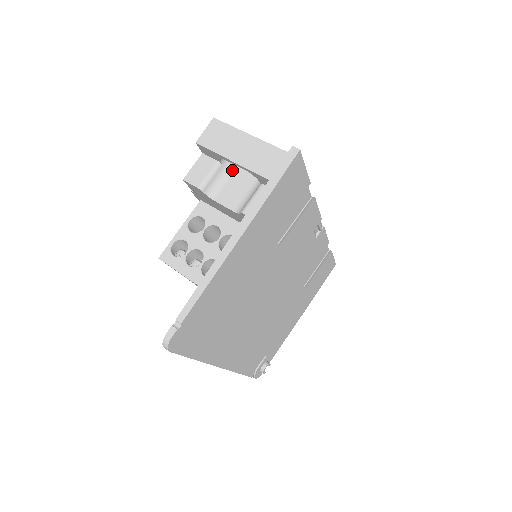
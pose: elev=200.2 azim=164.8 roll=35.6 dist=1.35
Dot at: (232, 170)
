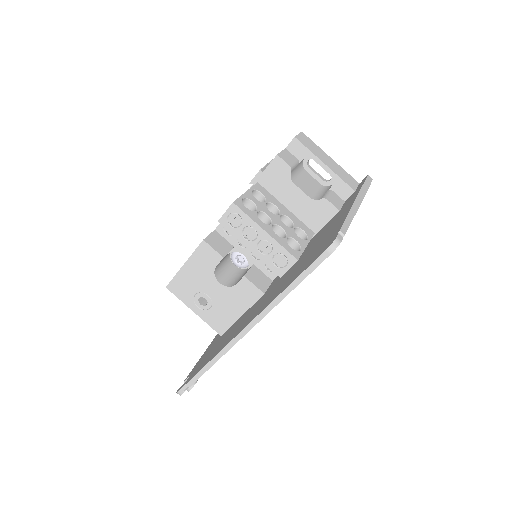
Dot at: (300, 173)
